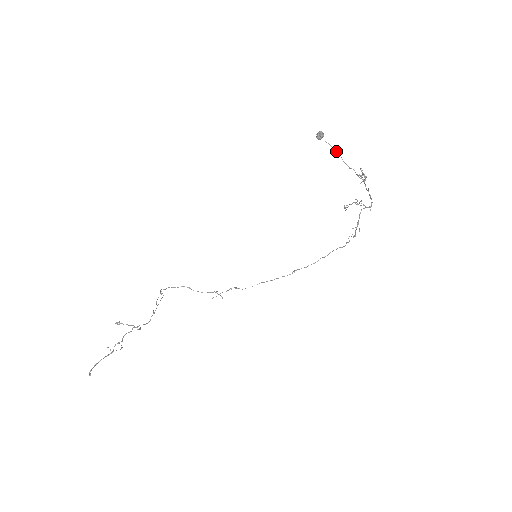
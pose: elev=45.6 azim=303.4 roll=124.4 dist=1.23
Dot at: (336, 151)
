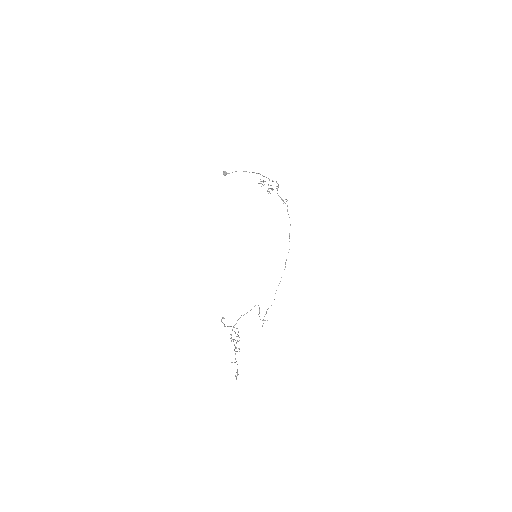
Dot at: occluded
